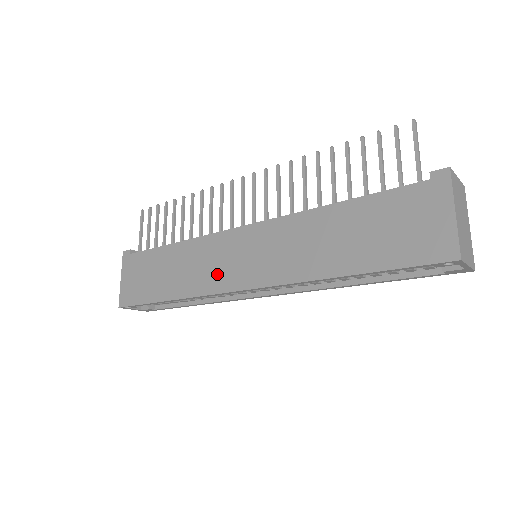
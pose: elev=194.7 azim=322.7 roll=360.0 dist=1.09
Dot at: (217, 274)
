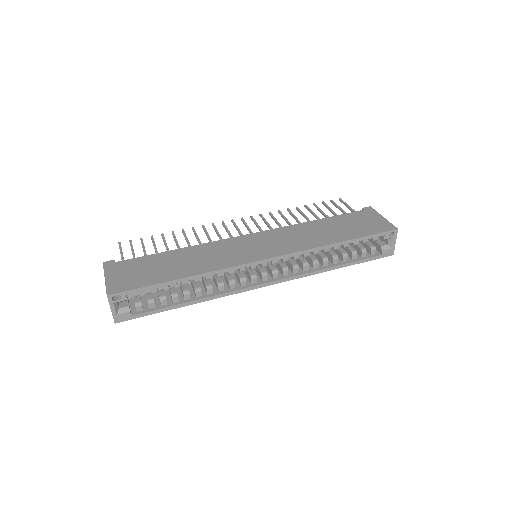
Dot at: (235, 256)
